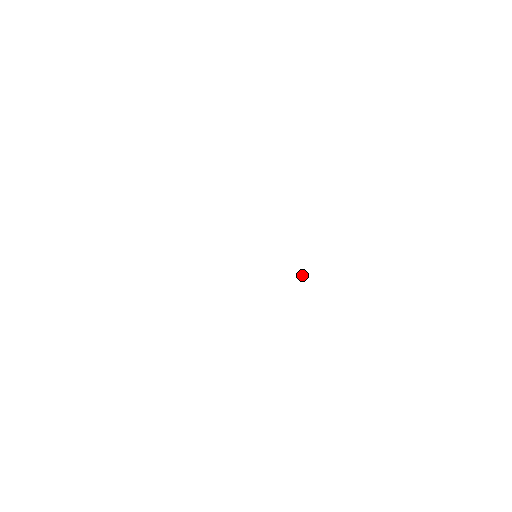
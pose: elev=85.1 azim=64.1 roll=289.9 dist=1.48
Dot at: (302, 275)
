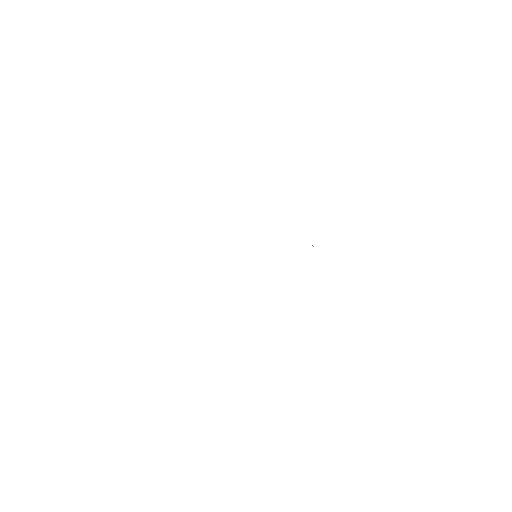
Dot at: occluded
